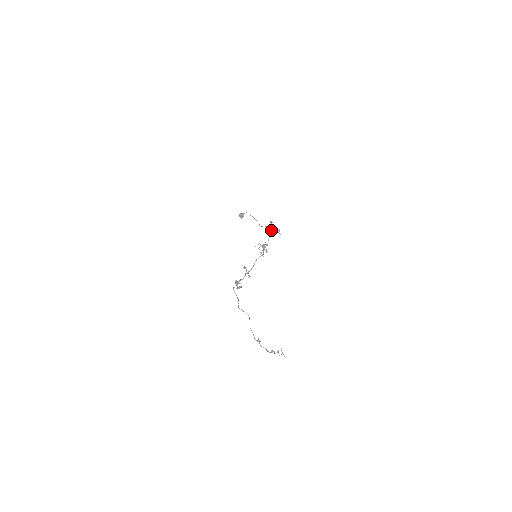
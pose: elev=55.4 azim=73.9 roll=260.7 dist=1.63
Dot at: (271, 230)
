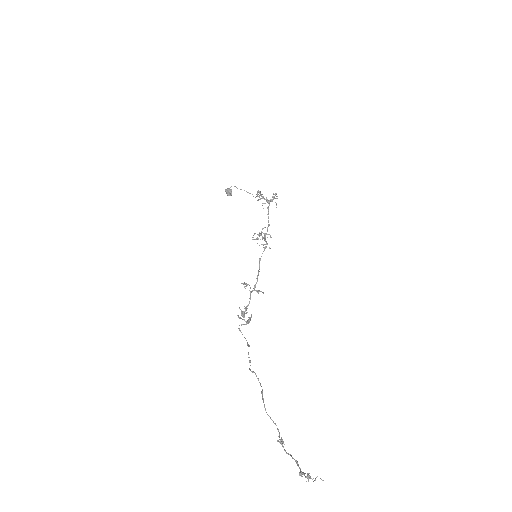
Dot at: (266, 200)
